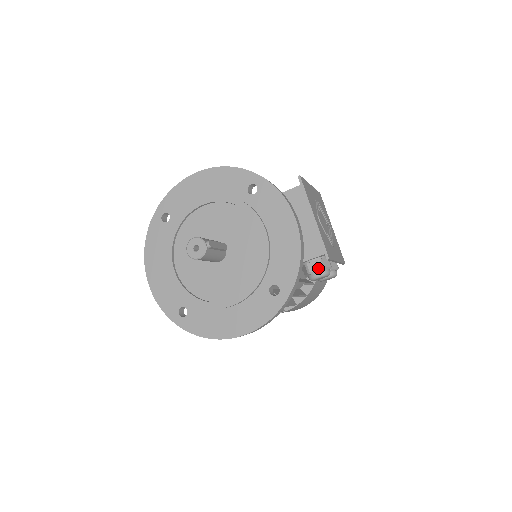
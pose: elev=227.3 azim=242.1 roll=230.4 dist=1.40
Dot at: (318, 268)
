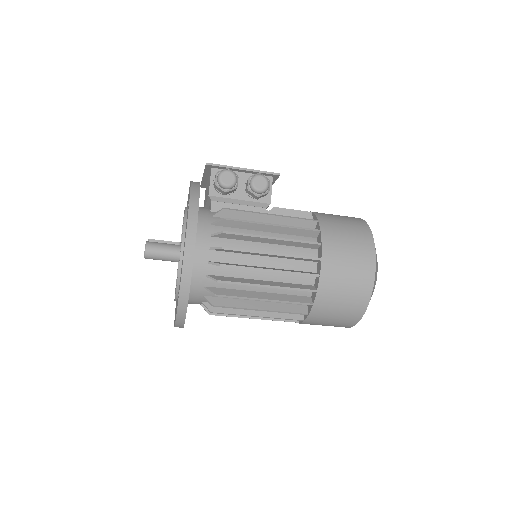
Dot at: (215, 176)
